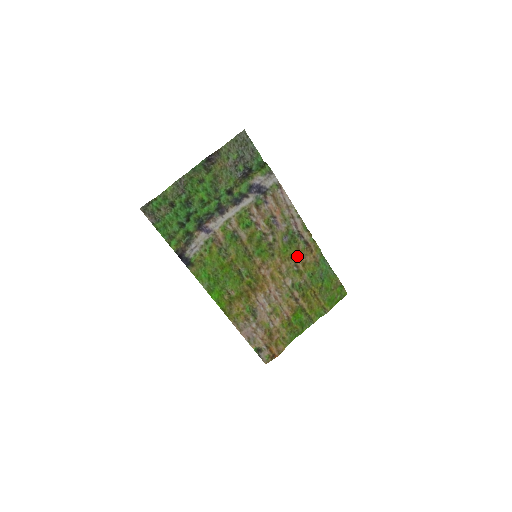
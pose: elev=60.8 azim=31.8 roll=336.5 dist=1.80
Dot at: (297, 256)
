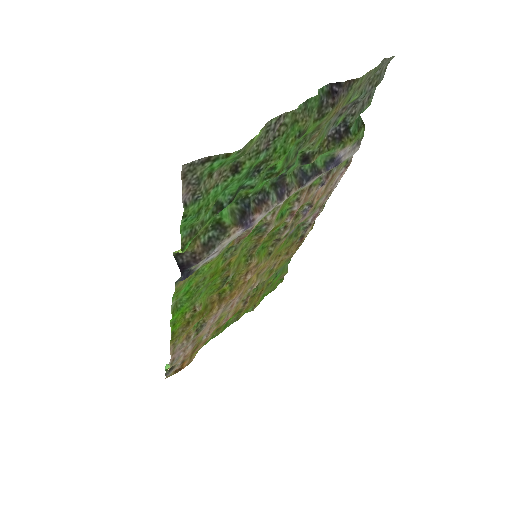
Dot at: (284, 253)
